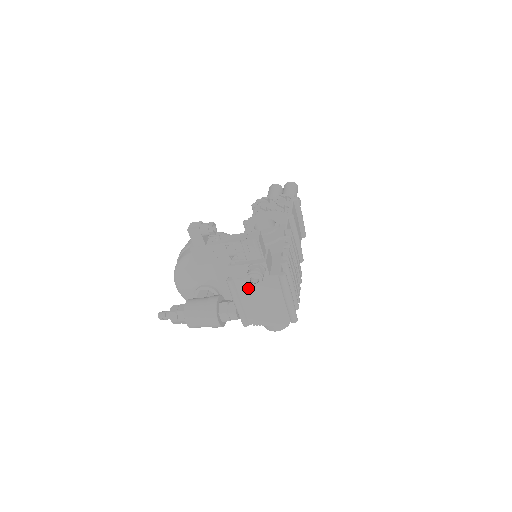
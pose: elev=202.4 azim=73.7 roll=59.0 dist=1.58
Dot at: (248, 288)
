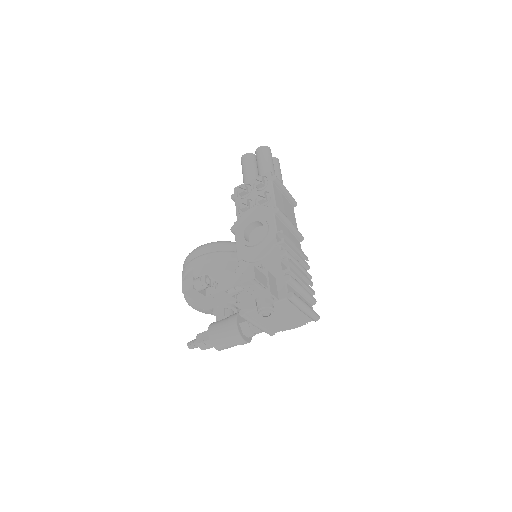
Dot at: occluded
